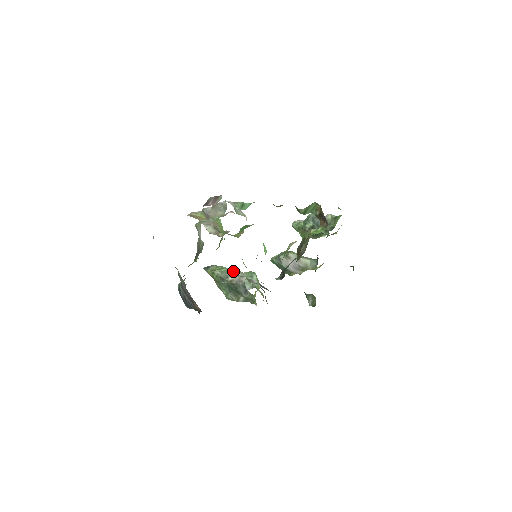
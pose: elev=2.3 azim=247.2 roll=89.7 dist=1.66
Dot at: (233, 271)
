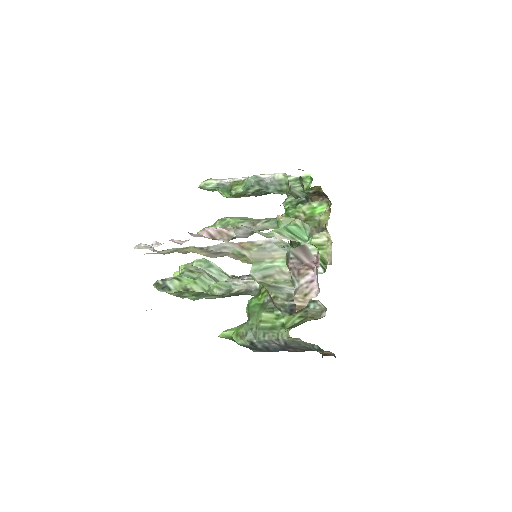
Dot at: (203, 275)
